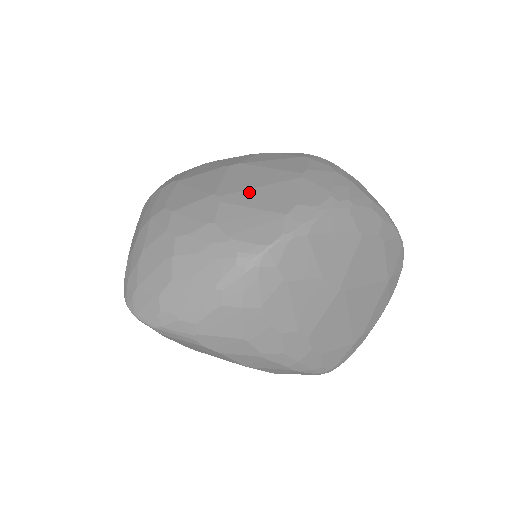
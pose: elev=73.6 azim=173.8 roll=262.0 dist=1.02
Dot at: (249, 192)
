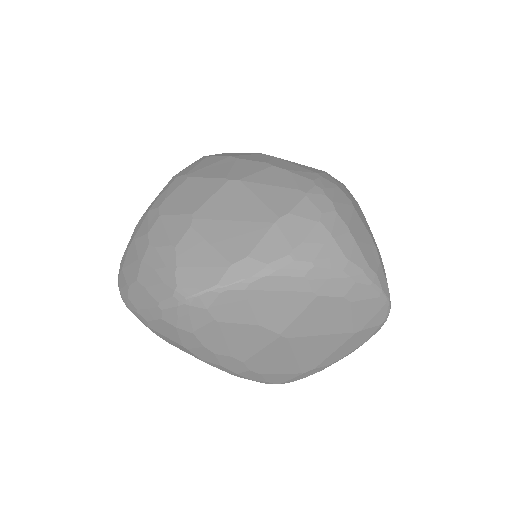
Dot at: (220, 224)
